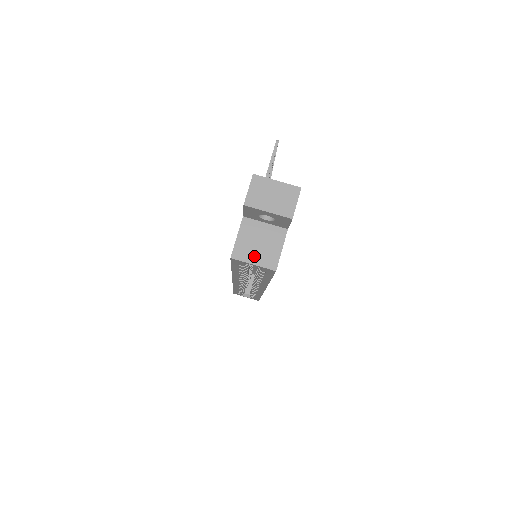
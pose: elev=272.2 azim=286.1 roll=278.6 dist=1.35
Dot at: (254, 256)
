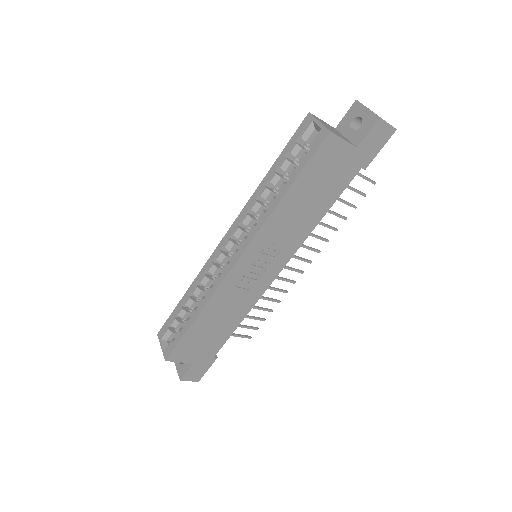
Dot at: (324, 124)
